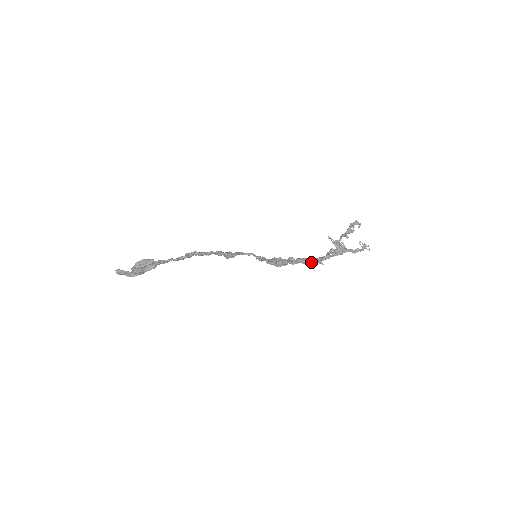
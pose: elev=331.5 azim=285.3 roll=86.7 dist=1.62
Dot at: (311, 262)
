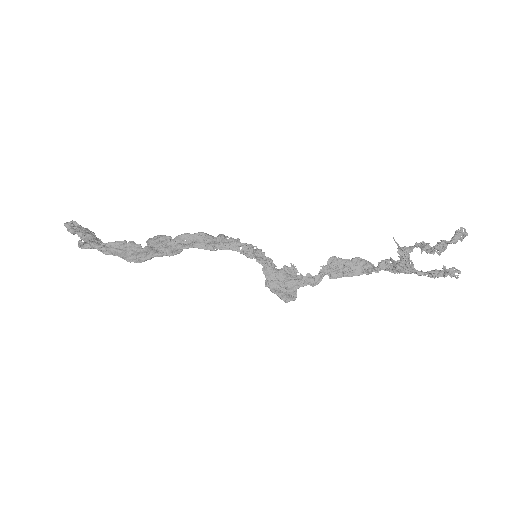
Dot at: occluded
